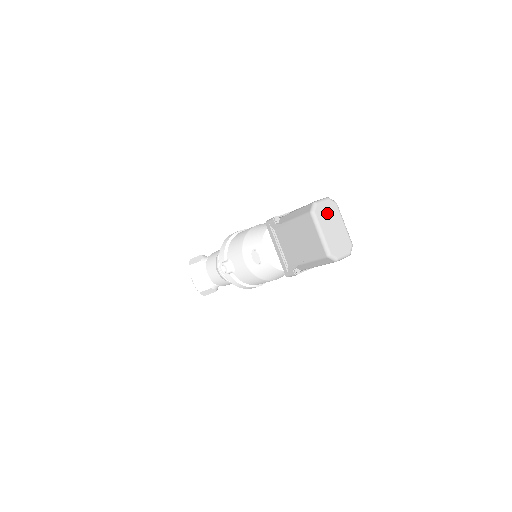
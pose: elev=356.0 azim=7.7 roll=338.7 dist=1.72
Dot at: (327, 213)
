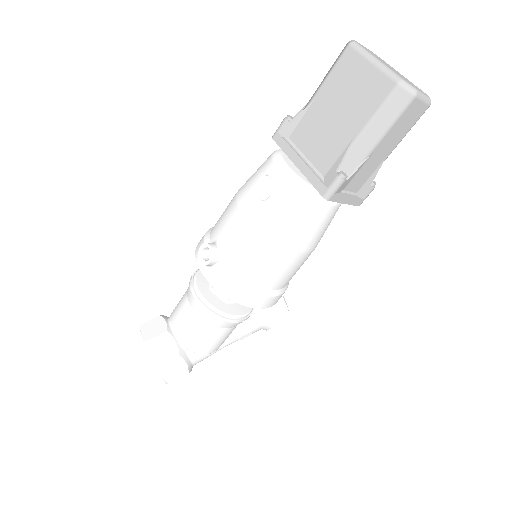
Dot at: (374, 54)
